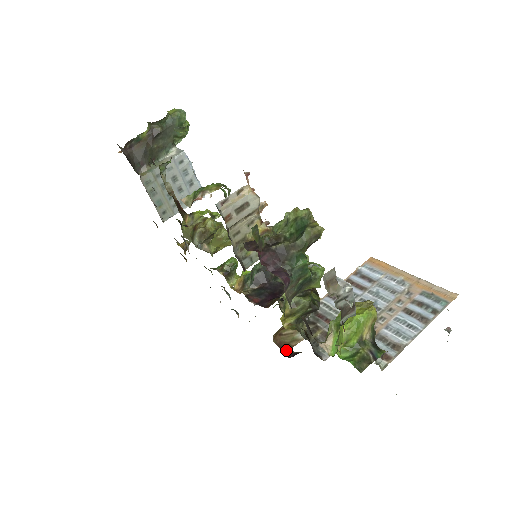
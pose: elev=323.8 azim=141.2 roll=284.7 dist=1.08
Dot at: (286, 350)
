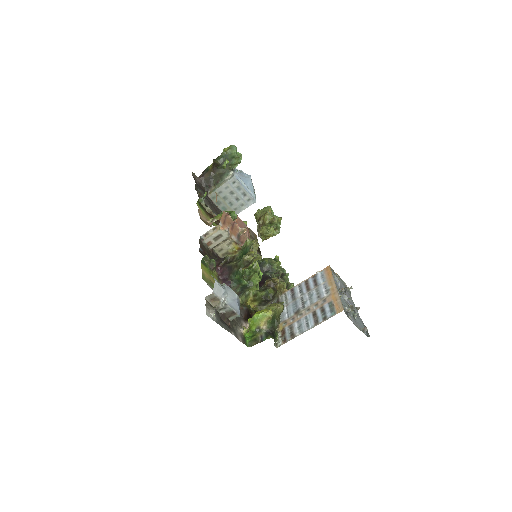
Dot at: occluded
